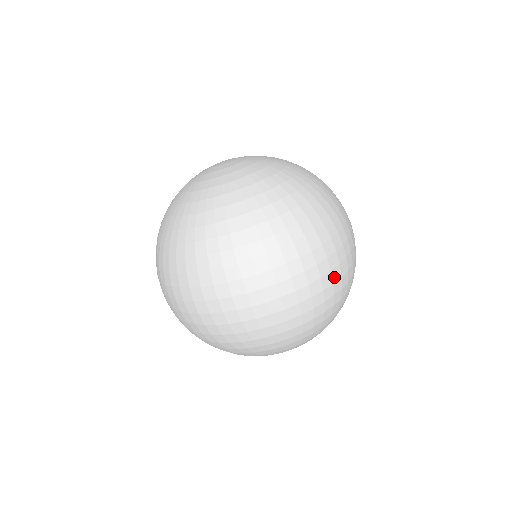
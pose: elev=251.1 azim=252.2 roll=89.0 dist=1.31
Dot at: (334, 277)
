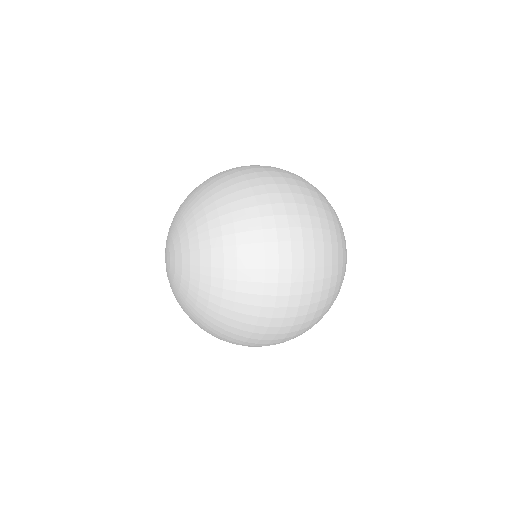
Dot at: (303, 313)
